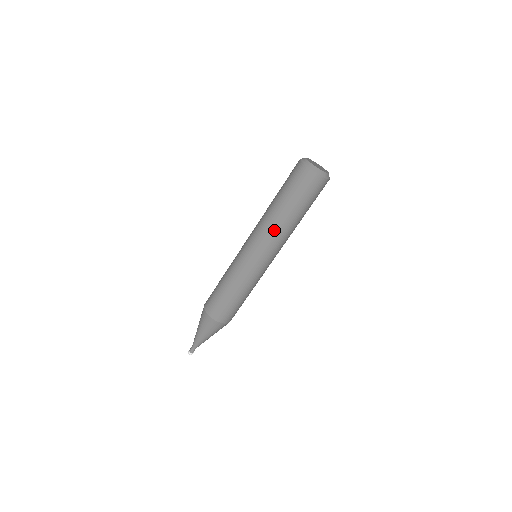
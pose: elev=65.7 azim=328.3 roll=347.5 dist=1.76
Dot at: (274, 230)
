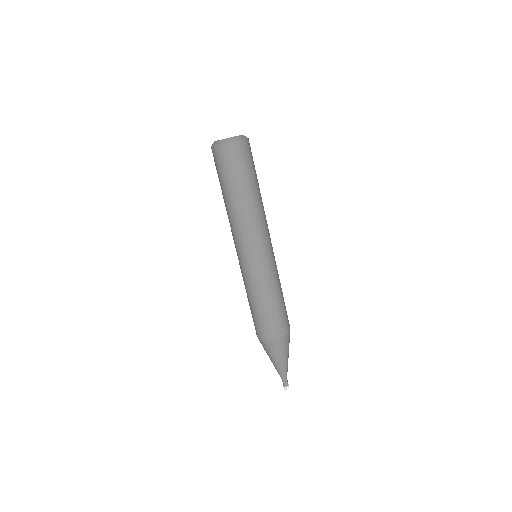
Dot at: (242, 220)
